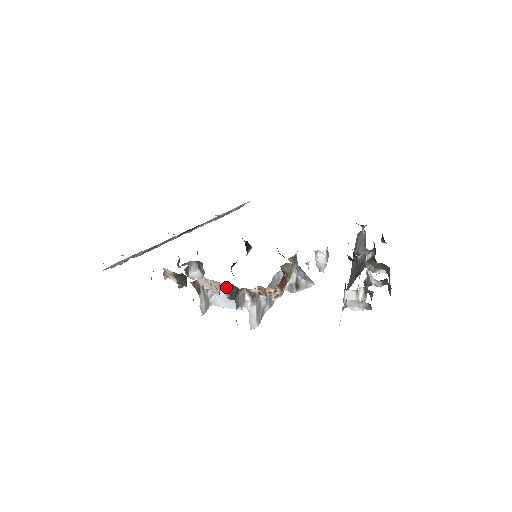
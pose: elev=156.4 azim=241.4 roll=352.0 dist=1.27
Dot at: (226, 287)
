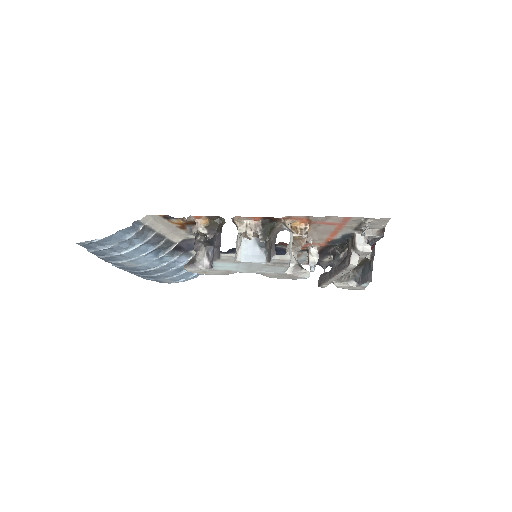
Dot at: (261, 228)
